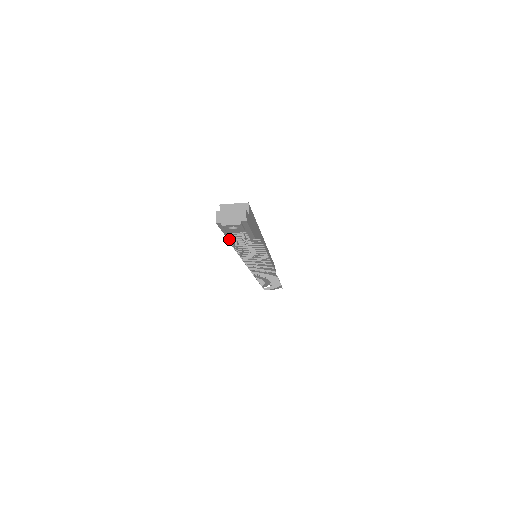
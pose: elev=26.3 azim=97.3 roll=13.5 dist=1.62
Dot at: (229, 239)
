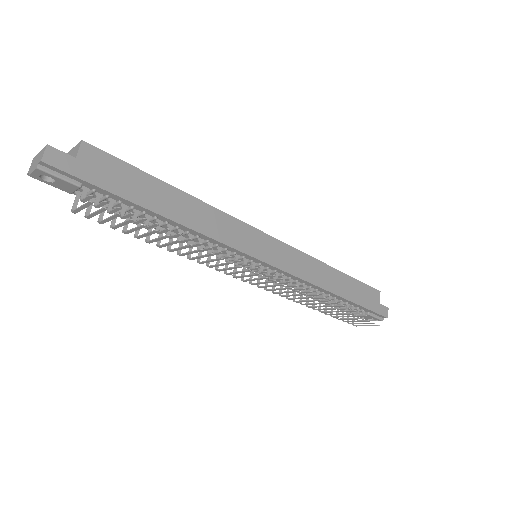
Dot at: occluded
